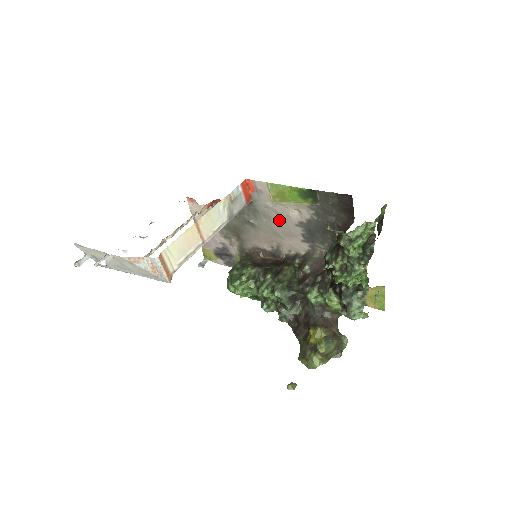
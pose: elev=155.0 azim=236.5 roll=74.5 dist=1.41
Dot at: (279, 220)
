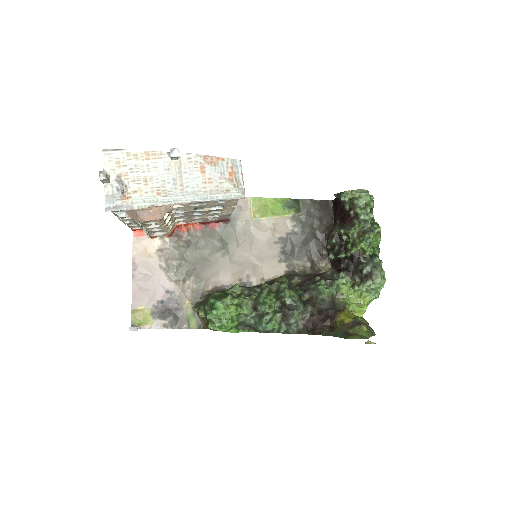
Dot at: (256, 240)
